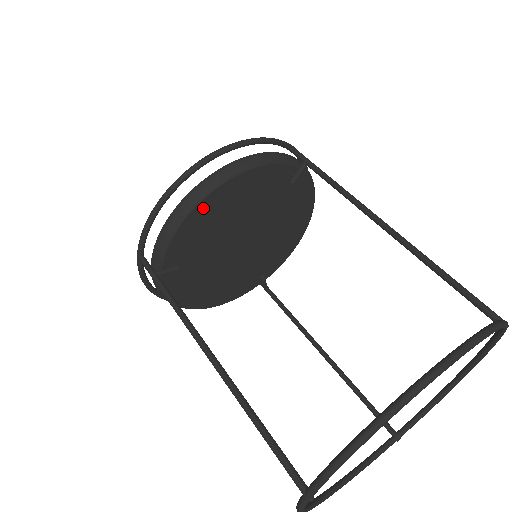
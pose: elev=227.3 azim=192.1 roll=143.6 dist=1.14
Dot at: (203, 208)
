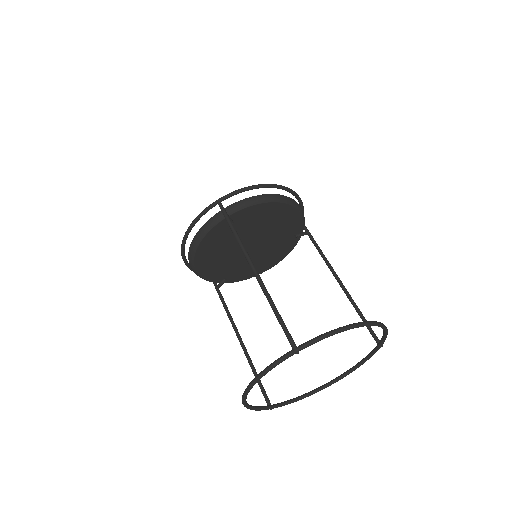
Dot at: (273, 206)
